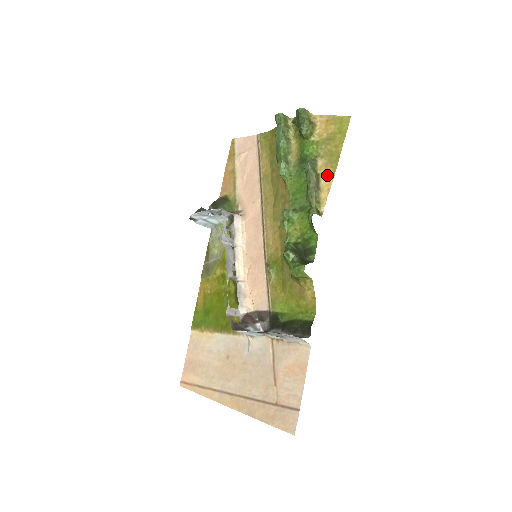
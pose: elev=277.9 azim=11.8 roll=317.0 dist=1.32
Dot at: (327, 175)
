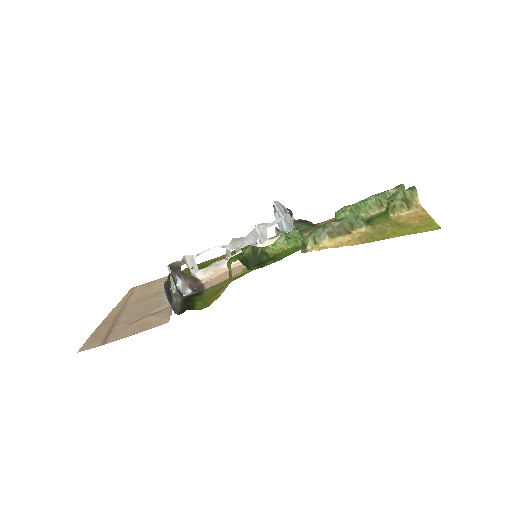
Dot at: (355, 239)
